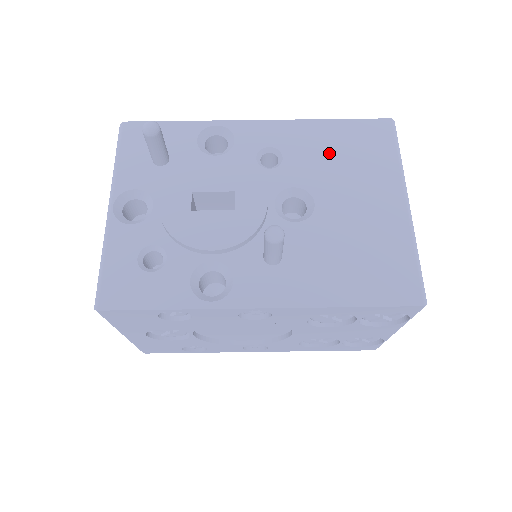
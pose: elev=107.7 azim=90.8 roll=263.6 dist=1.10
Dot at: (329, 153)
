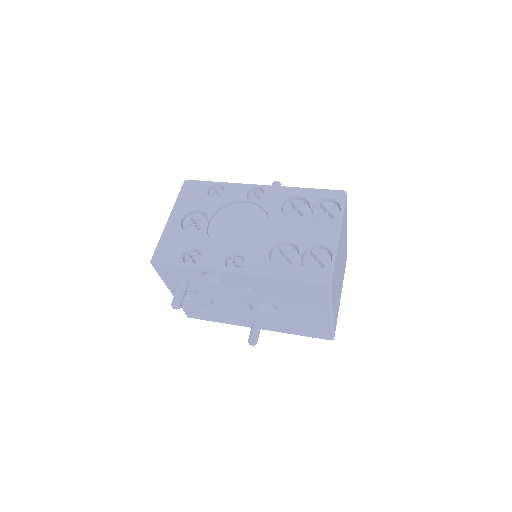
Dot at: occluded
